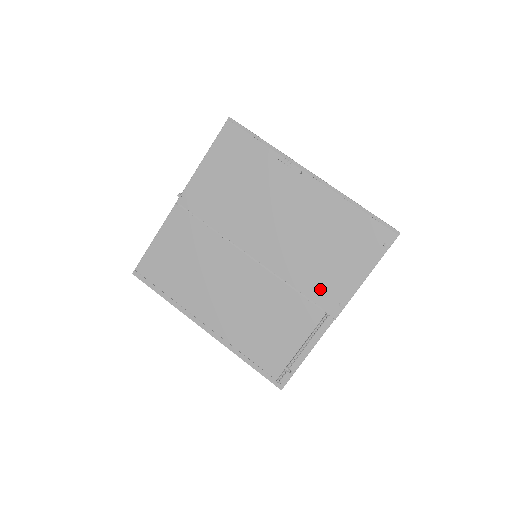
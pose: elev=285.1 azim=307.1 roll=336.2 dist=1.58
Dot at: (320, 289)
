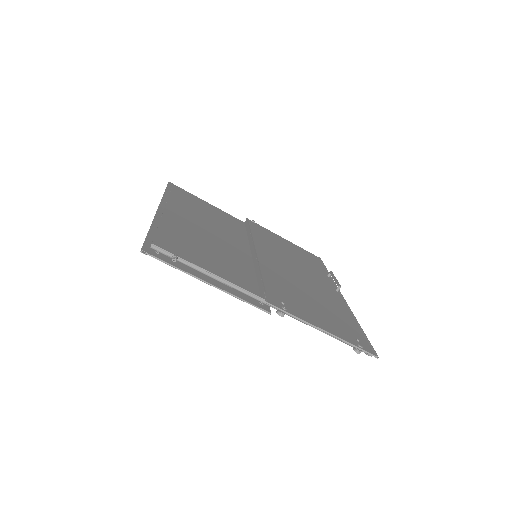
Dot at: (280, 293)
